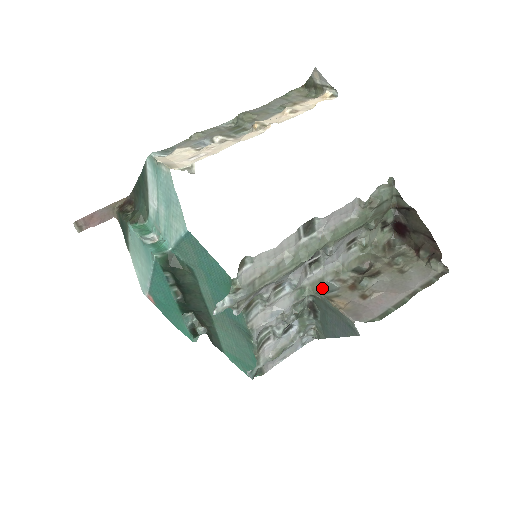
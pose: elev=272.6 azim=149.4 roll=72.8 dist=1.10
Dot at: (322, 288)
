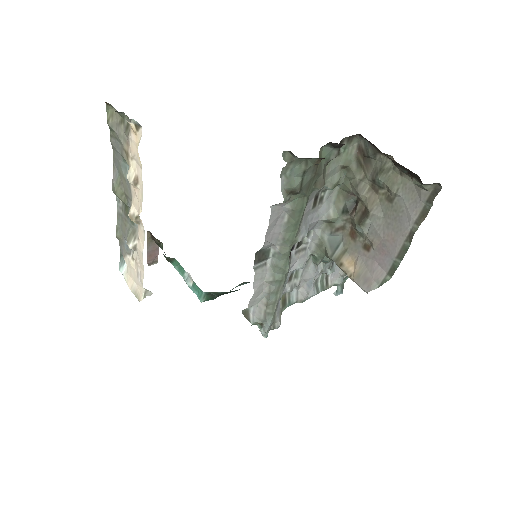
Dot at: (327, 250)
